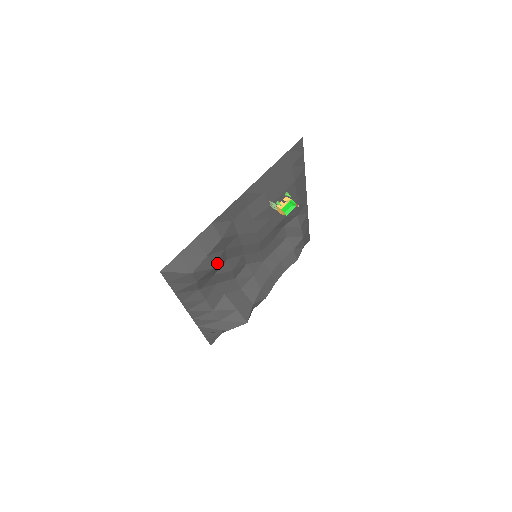
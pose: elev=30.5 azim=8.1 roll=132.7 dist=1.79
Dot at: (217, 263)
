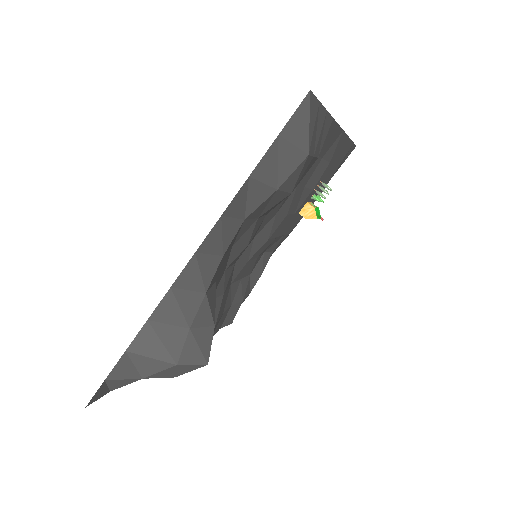
Dot at: occluded
